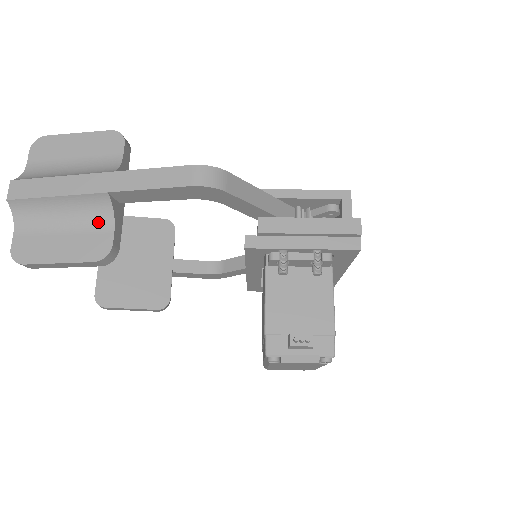
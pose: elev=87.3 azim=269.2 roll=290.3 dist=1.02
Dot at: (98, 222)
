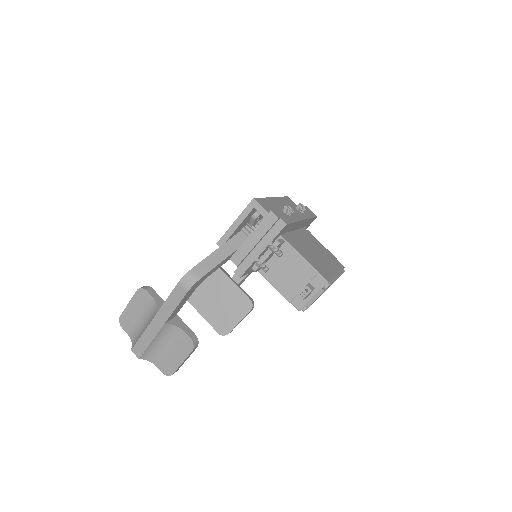
Dot at: (176, 334)
